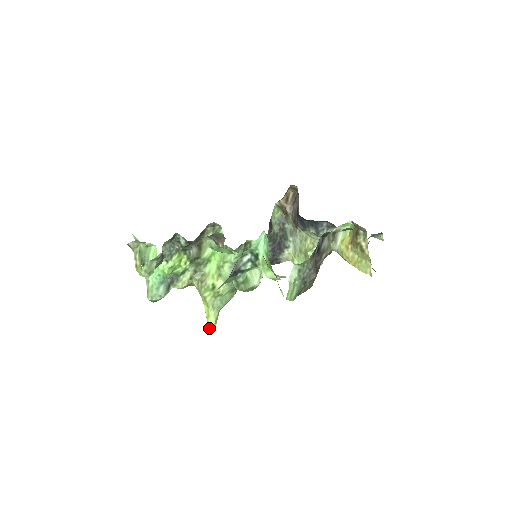
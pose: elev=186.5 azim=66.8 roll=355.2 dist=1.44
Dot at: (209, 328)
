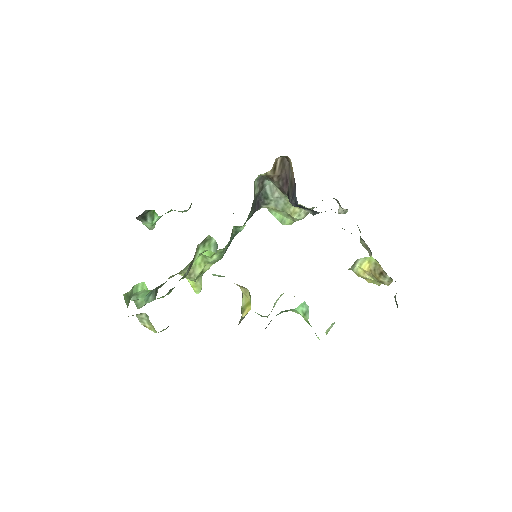
Dot at: (196, 293)
